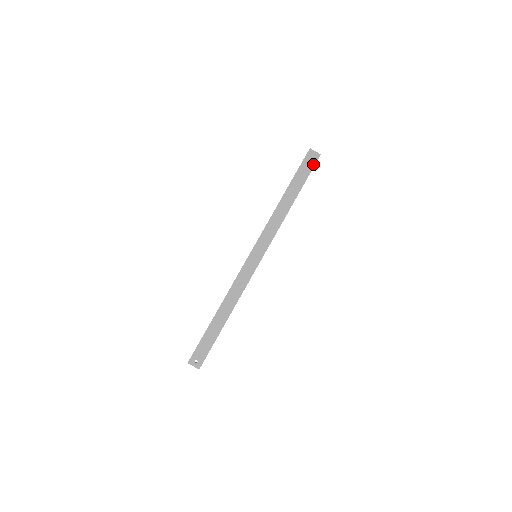
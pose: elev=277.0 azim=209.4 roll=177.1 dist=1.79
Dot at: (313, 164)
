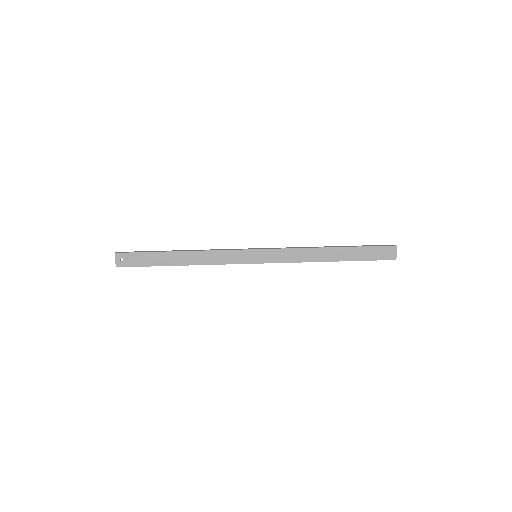
Dot at: (382, 258)
